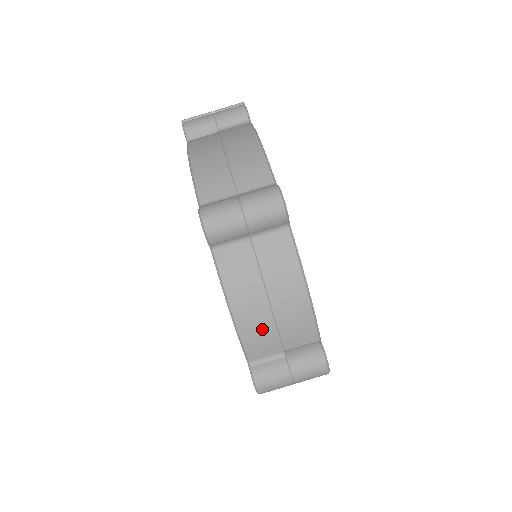
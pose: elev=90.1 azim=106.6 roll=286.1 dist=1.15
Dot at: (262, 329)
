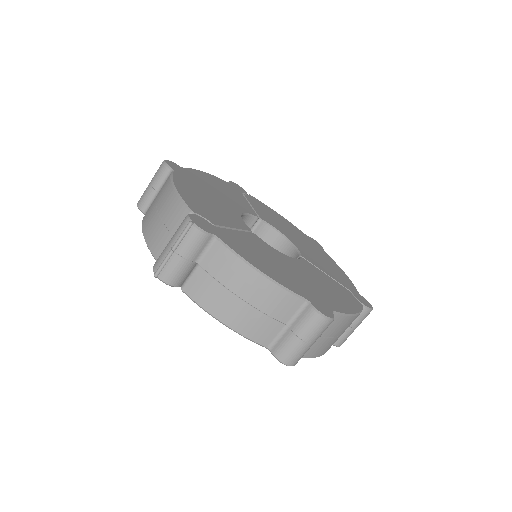
Dot at: (336, 340)
